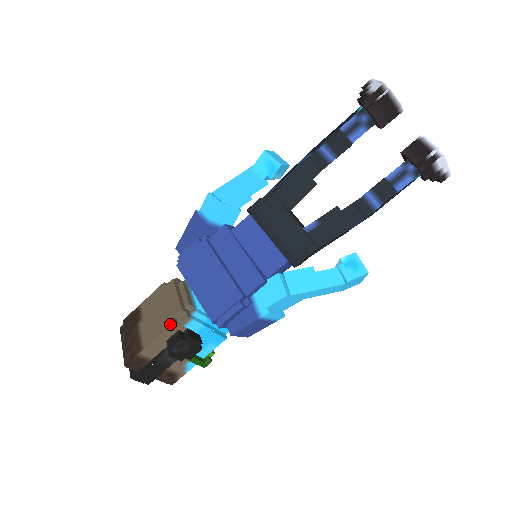
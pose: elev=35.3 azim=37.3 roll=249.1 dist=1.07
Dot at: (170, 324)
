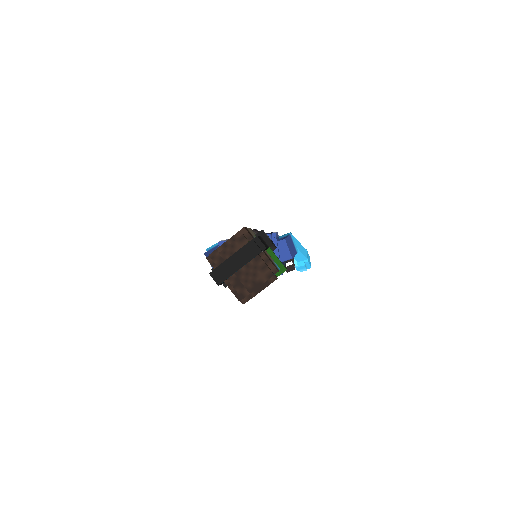
Dot at: (250, 228)
